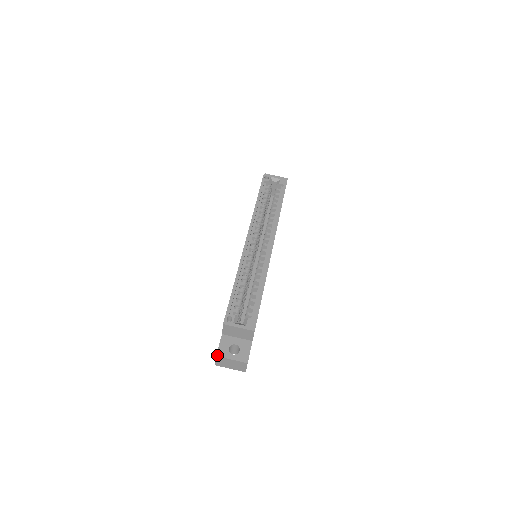
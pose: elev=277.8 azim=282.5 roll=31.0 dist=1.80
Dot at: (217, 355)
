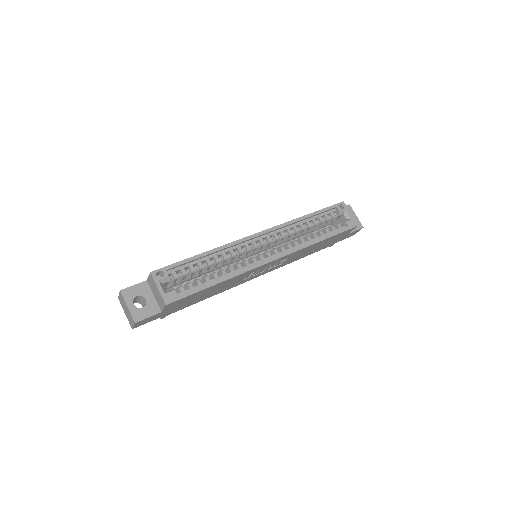
Dot at: (122, 290)
